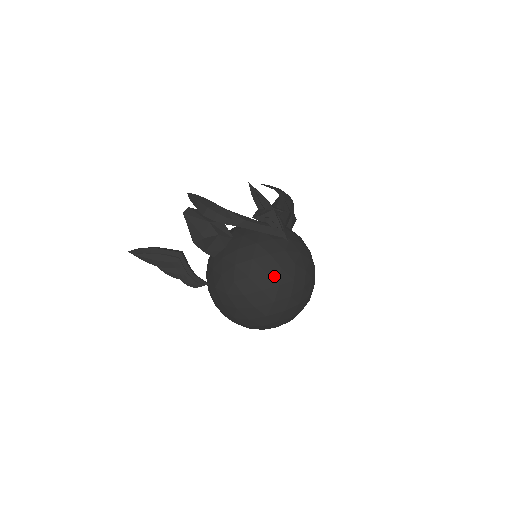
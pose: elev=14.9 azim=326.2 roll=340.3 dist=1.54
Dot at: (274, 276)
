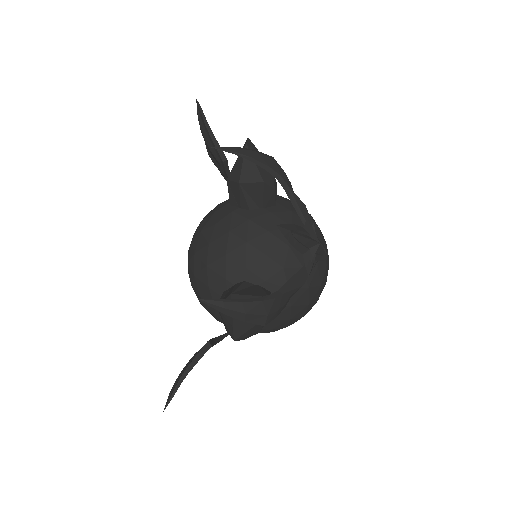
Dot at: occluded
